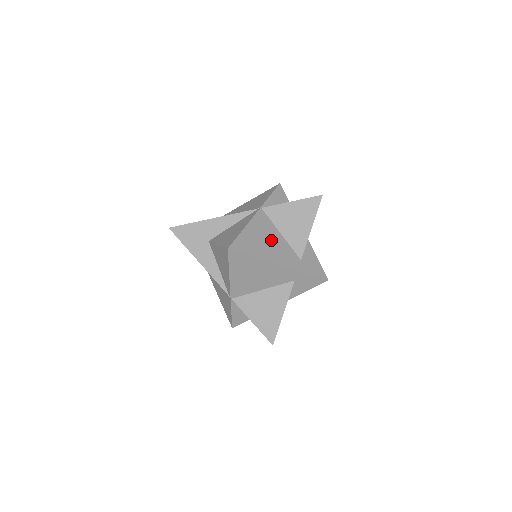
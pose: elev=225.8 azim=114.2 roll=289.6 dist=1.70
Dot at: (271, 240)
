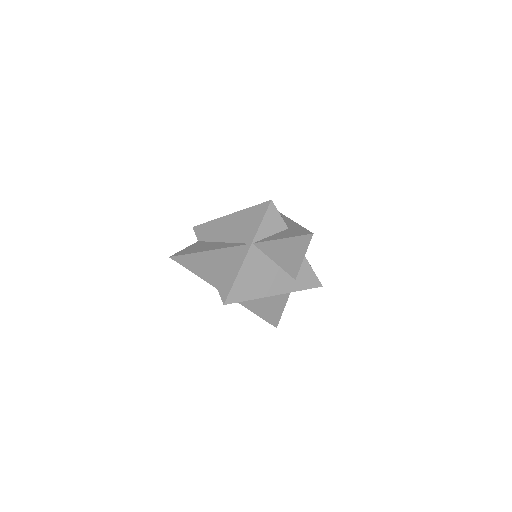
Dot at: (265, 274)
